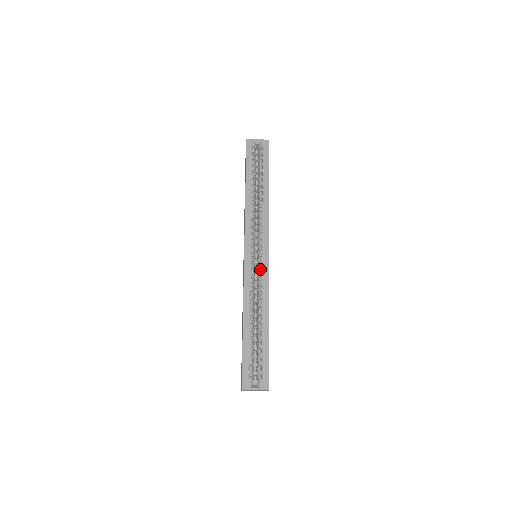
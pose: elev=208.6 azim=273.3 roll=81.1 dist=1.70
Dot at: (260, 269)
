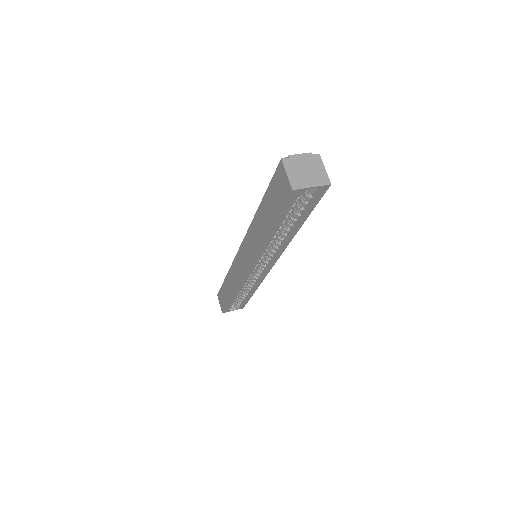
Dot at: (259, 273)
